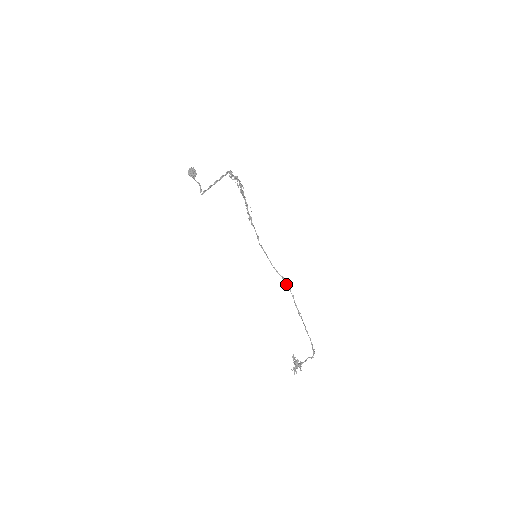
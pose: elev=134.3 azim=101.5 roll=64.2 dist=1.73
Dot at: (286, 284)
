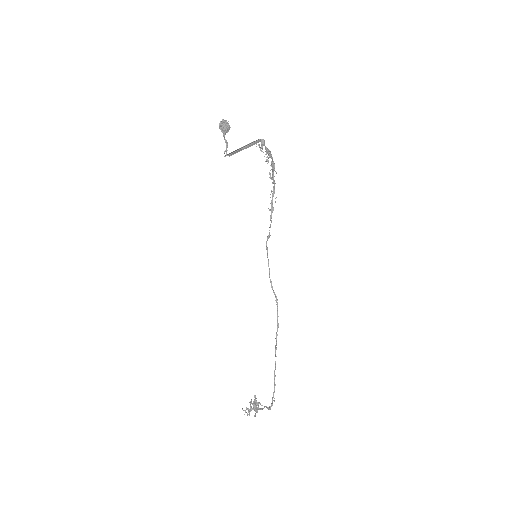
Dot at: occluded
